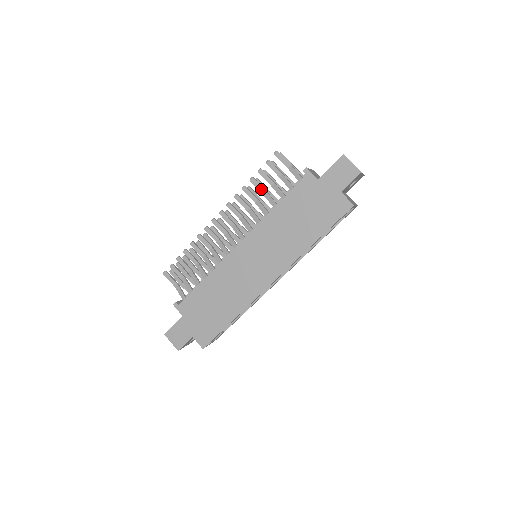
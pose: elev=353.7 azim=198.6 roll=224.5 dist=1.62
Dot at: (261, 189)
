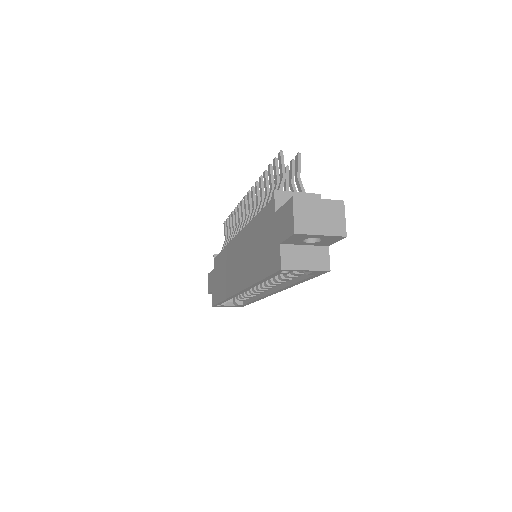
Dot at: (266, 188)
